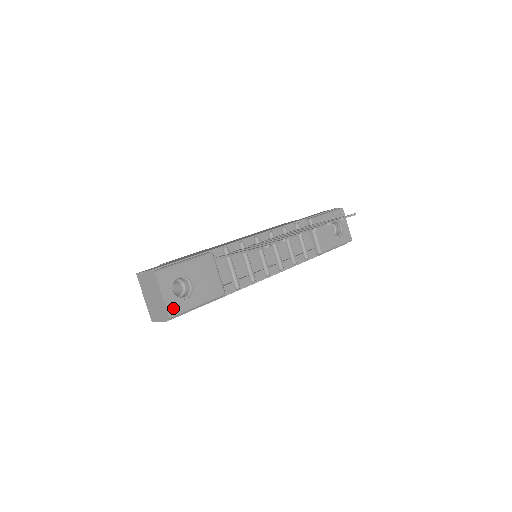
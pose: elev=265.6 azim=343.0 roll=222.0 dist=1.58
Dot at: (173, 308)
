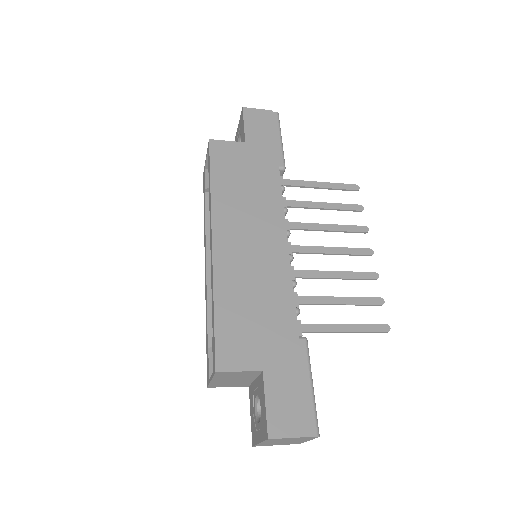
Dot at: occluded
